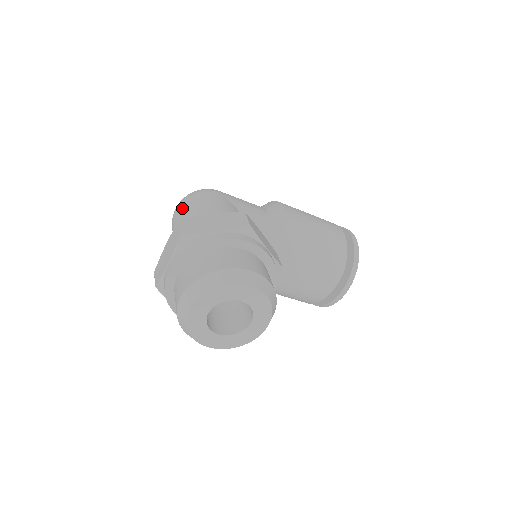
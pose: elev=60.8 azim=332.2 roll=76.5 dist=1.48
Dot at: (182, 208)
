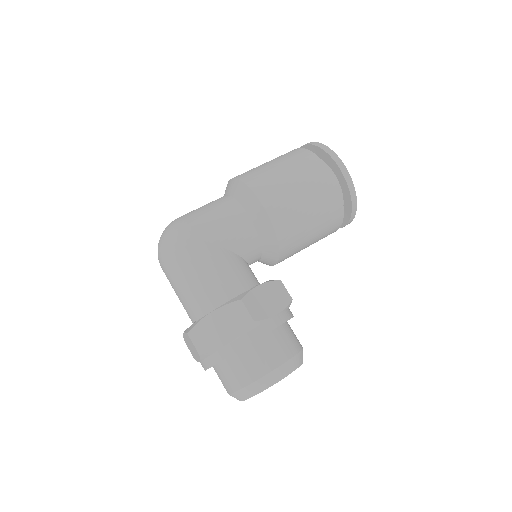
Dot at: (169, 273)
